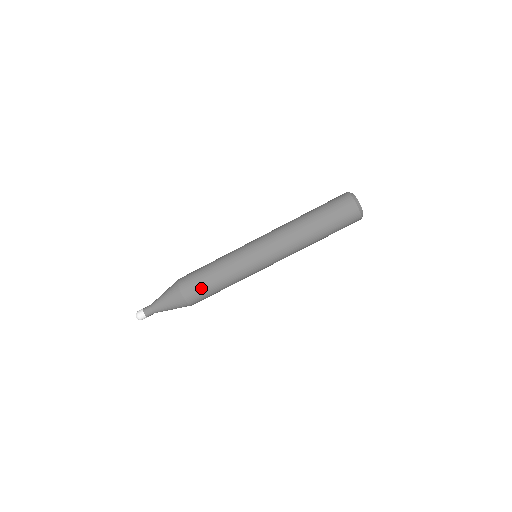
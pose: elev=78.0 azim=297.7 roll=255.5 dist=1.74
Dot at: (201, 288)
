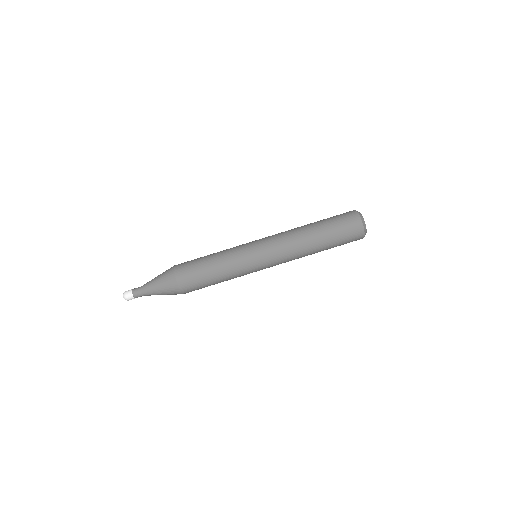
Dot at: (193, 262)
